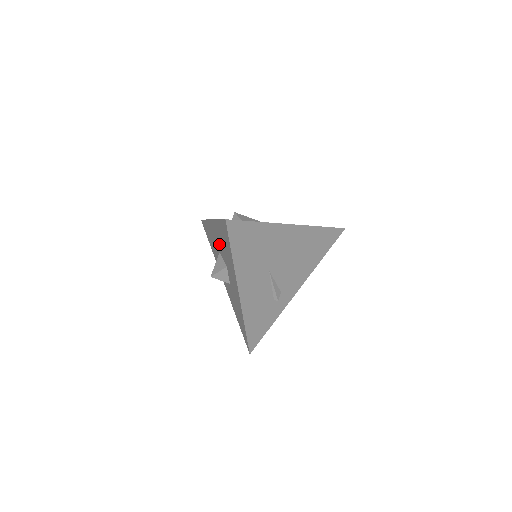
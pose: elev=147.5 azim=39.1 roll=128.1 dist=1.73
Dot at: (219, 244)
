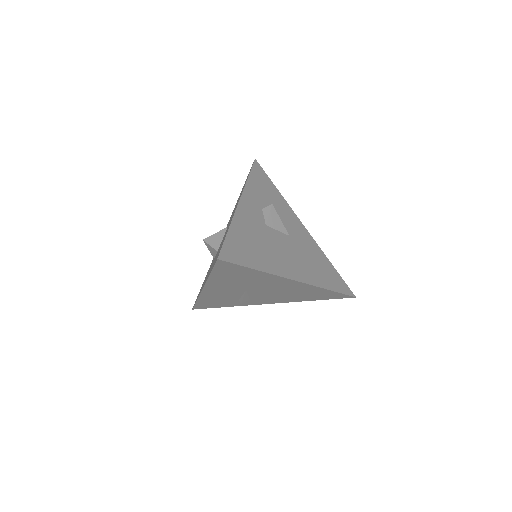
Dot at: (227, 228)
